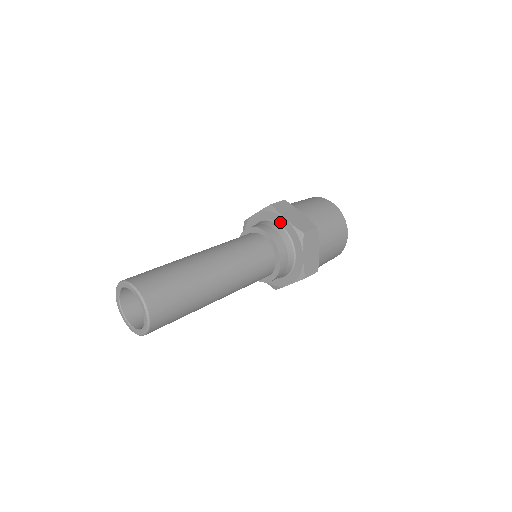
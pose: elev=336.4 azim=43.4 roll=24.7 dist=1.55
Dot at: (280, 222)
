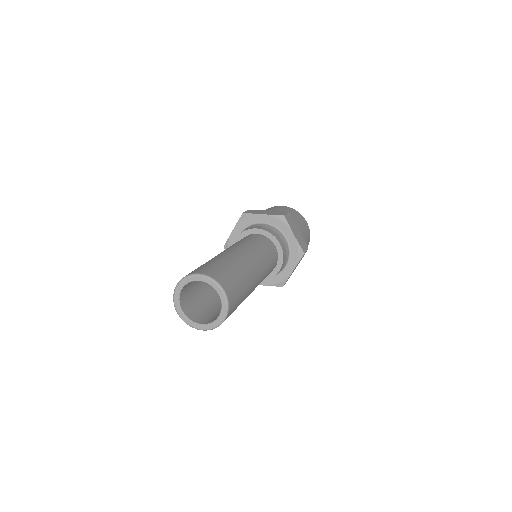
Dot at: (287, 234)
